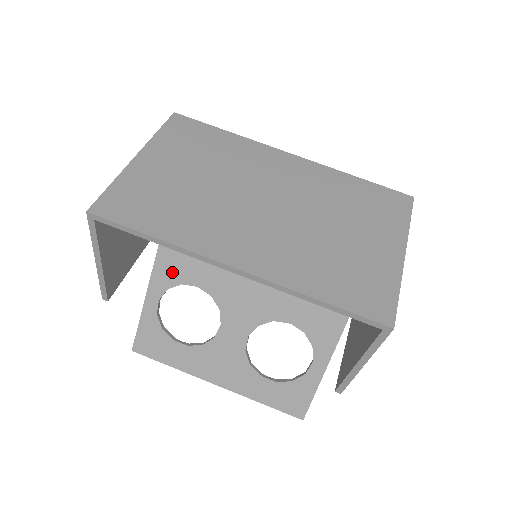
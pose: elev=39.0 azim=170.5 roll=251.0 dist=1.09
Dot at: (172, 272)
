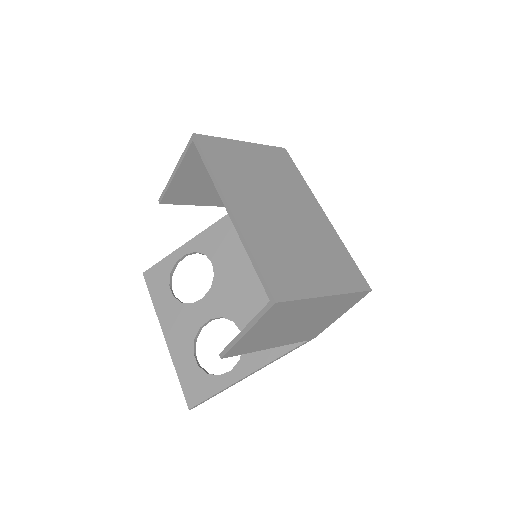
Dot at: (208, 244)
